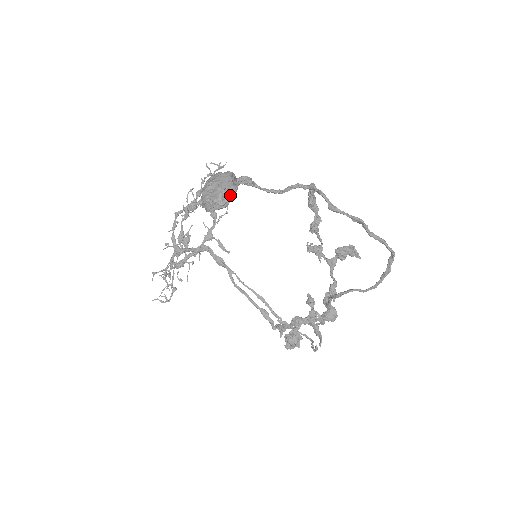
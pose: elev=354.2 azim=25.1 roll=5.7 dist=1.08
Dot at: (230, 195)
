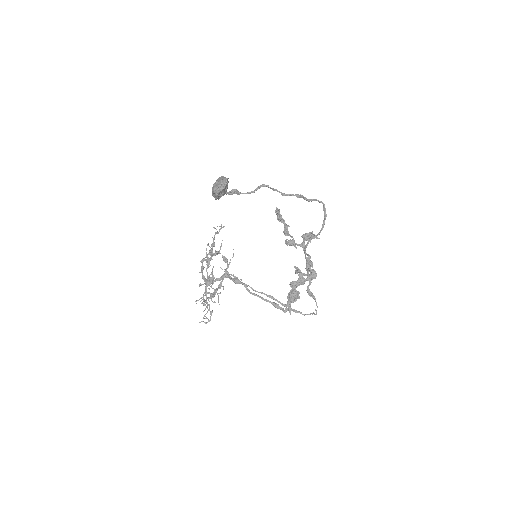
Dot at: (225, 181)
